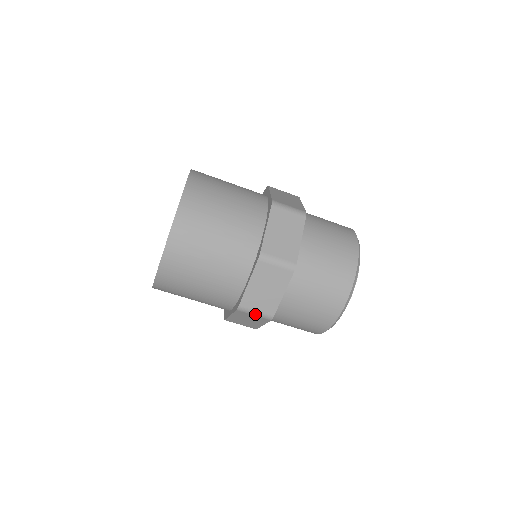
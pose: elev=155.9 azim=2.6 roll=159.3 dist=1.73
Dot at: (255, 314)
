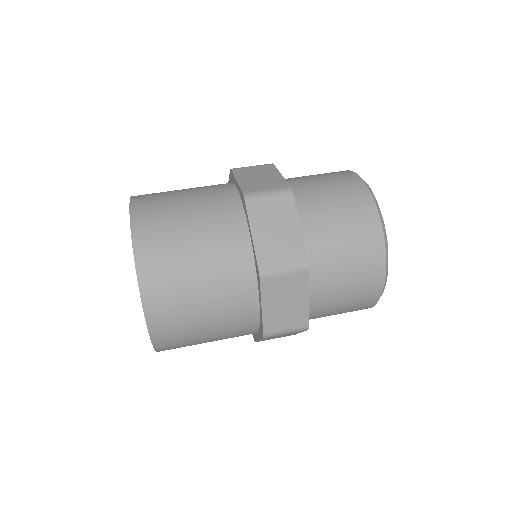
Dot at: (286, 333)
